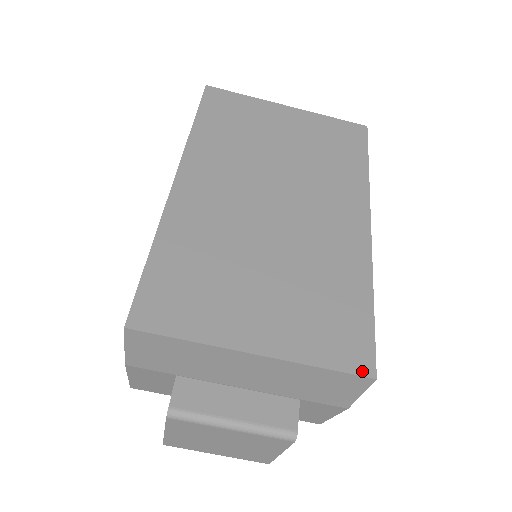
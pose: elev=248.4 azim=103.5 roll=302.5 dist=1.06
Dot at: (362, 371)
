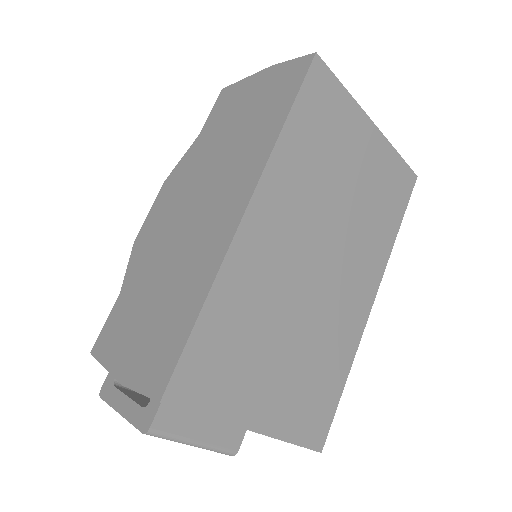
Dot at: (316, 446)
